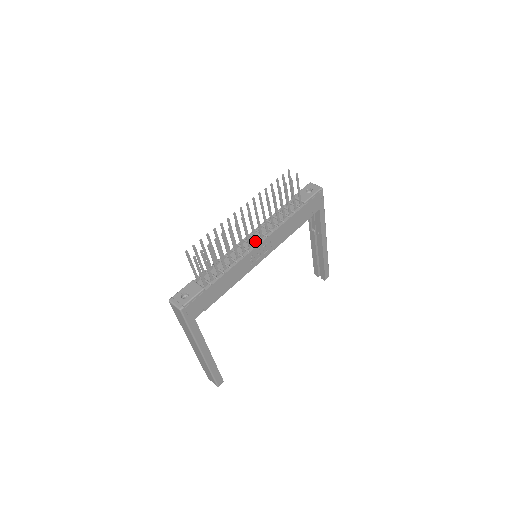
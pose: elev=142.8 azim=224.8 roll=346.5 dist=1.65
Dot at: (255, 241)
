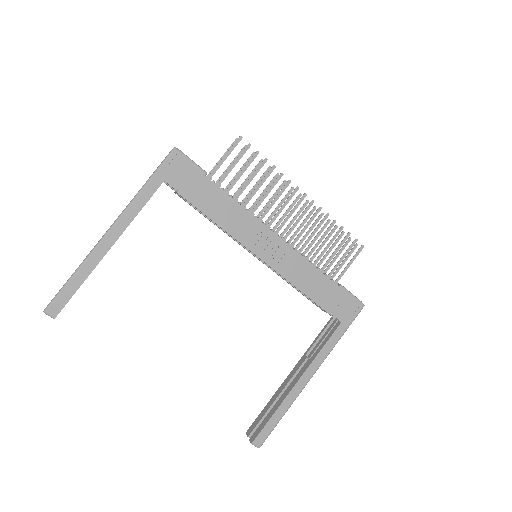
Dot at: (277, 231)
